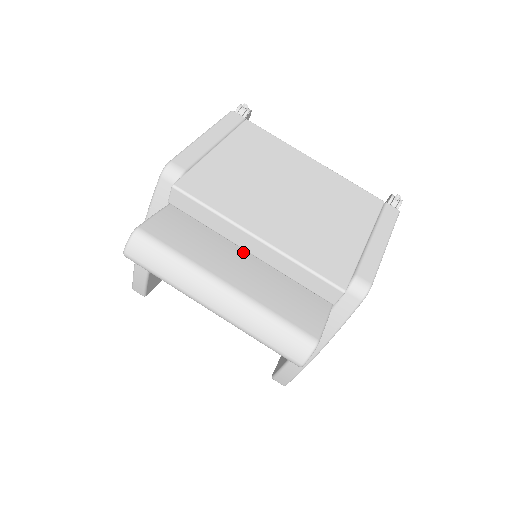
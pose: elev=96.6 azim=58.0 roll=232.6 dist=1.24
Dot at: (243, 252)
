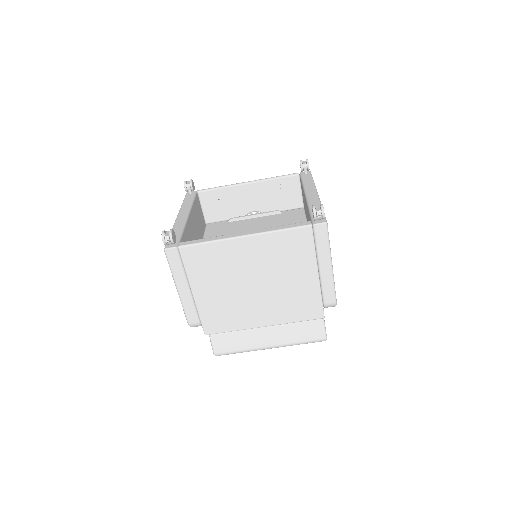
Dot at: occluded
